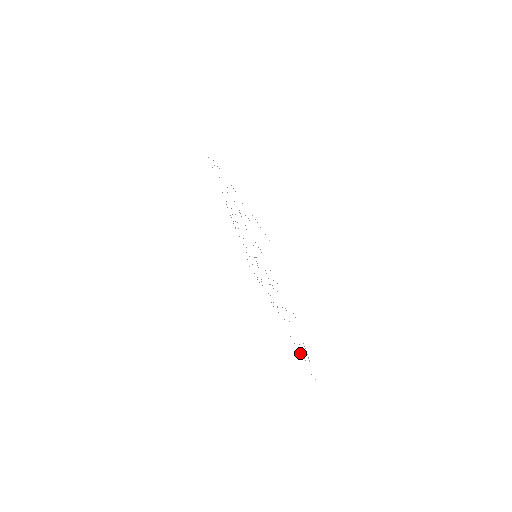
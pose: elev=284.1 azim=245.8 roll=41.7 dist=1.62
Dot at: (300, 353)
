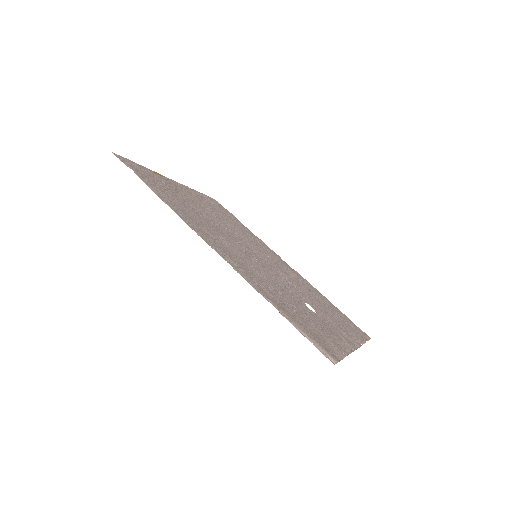
Dot at: (340, 313)
